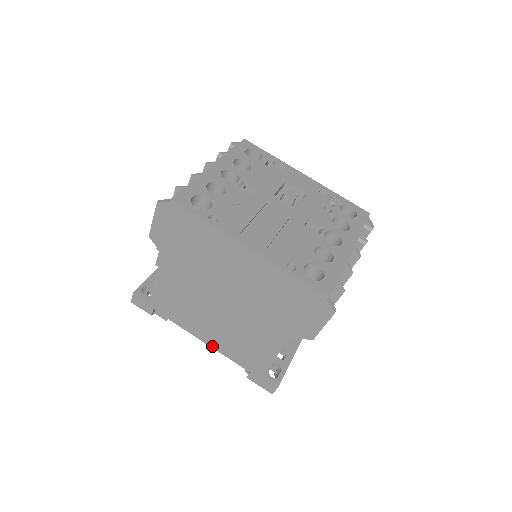
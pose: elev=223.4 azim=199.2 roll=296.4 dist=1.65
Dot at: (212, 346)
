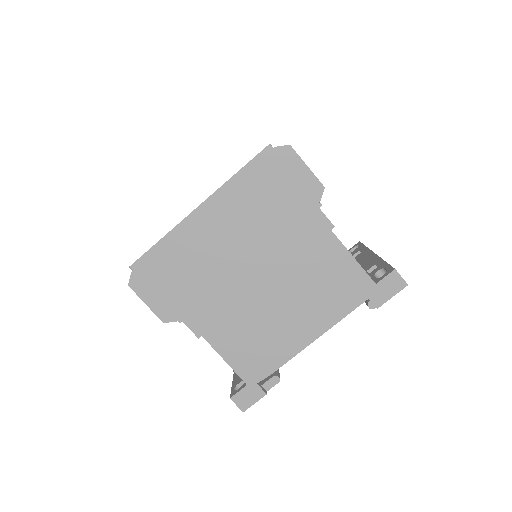
Dot at: (322, 331)
